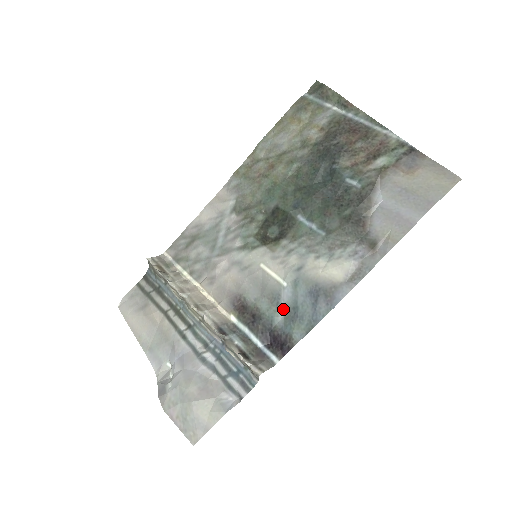
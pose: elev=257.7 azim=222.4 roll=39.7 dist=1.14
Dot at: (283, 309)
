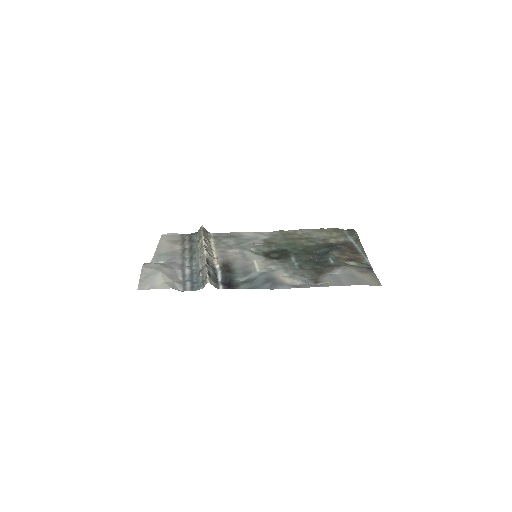
Dot at: (246, 278)
